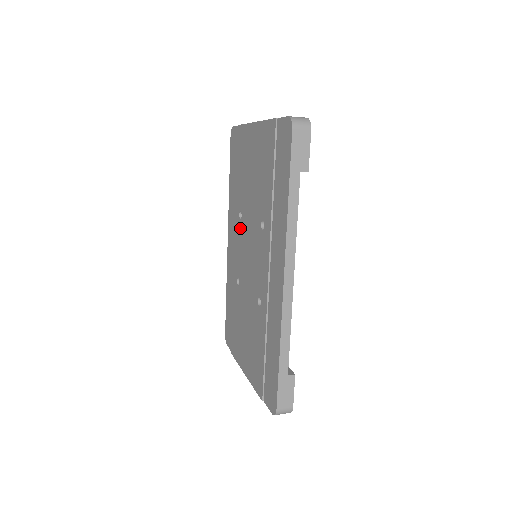
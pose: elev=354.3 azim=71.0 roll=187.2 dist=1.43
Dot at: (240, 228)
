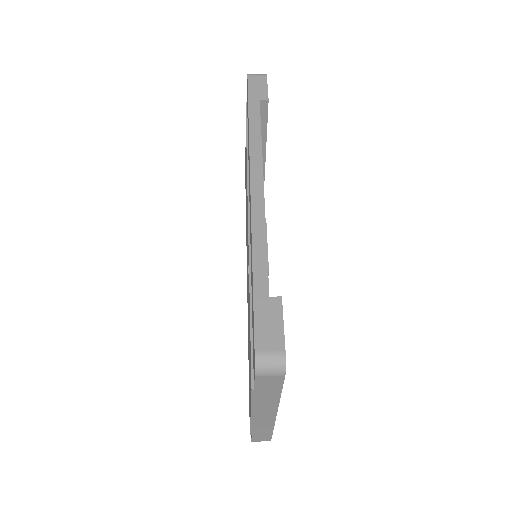
Dot at: occluded
